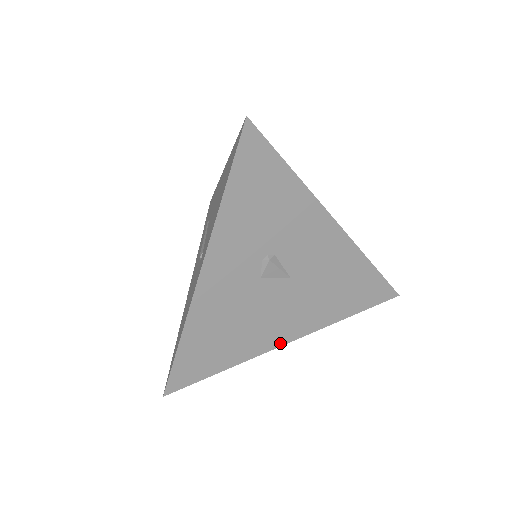
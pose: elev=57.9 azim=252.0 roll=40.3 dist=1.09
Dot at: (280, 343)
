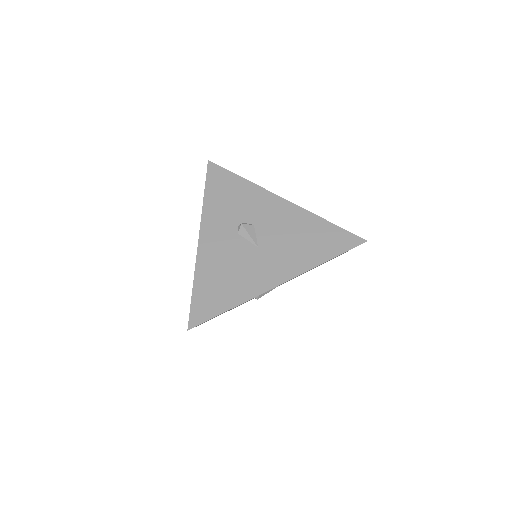
Dot at: occluded
